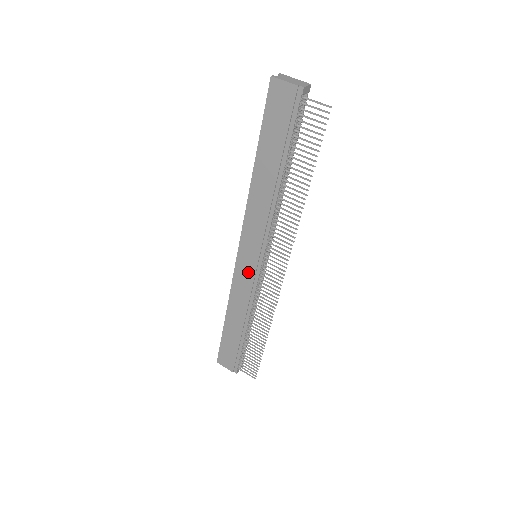
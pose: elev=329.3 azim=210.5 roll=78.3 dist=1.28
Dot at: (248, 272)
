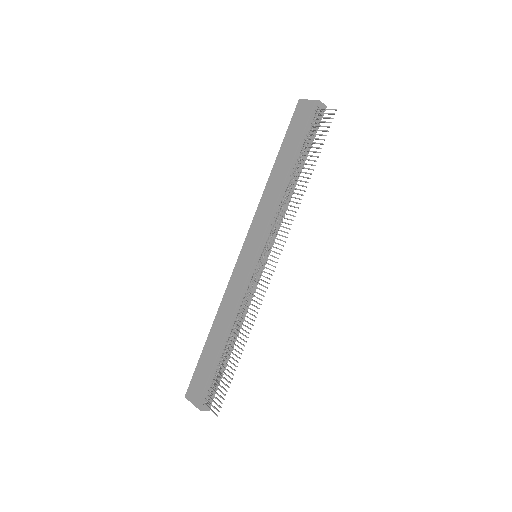
Dot at: (244, 269)
